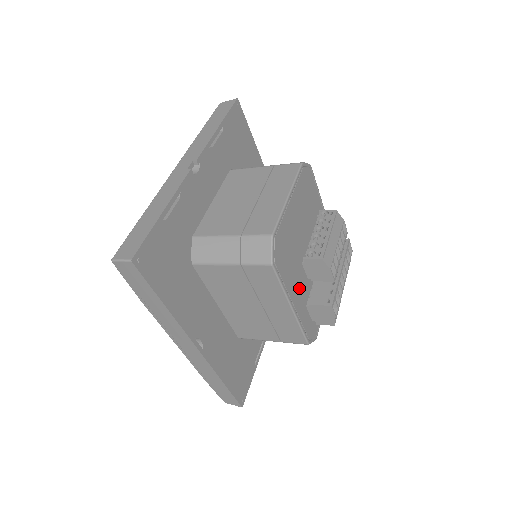
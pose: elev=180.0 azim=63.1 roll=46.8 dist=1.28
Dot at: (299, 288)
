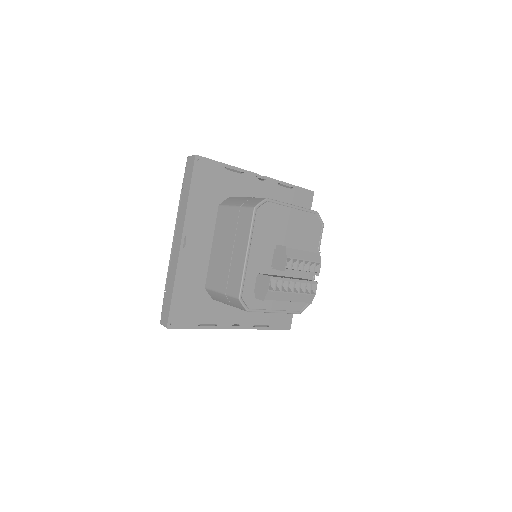
Dot at: (261, 256)
